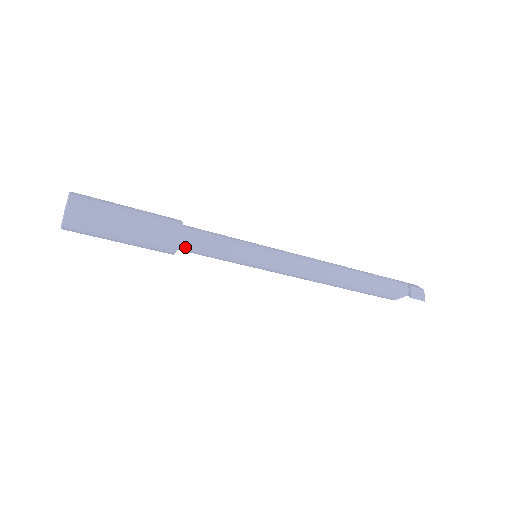
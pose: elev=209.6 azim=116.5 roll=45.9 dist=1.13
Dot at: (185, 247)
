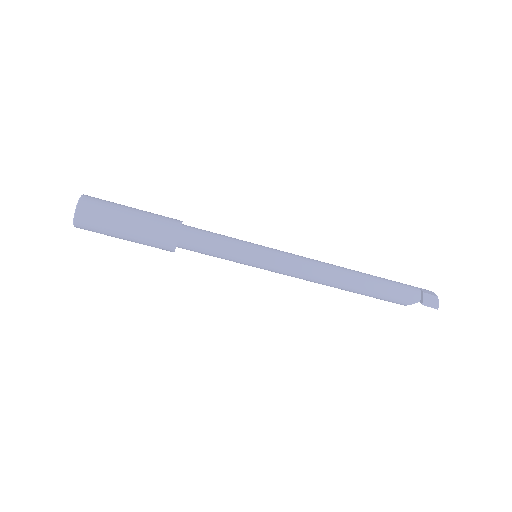
Dot at: (185, 246)
